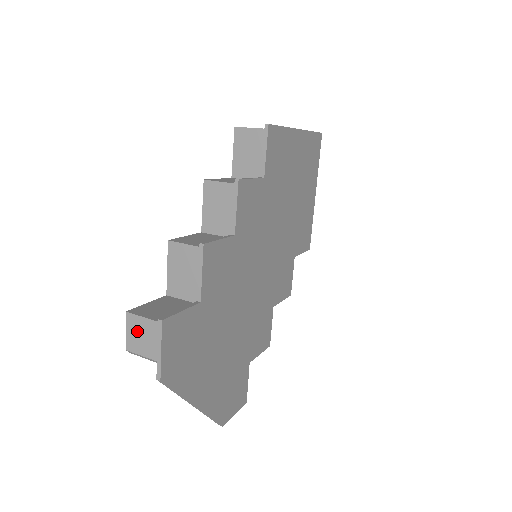
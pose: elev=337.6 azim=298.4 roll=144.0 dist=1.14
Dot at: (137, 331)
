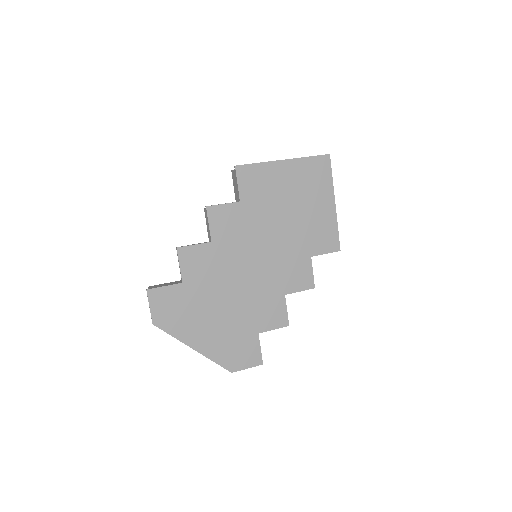
Dot at: occluded
